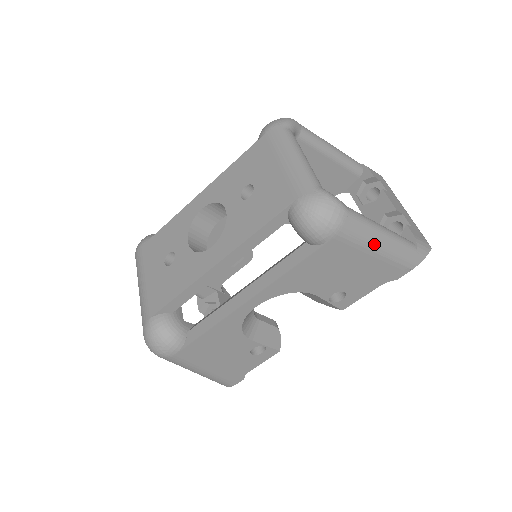
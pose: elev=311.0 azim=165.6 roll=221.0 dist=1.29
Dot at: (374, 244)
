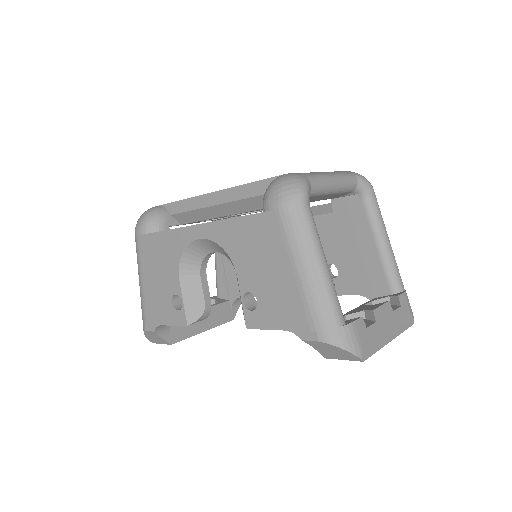
Dot at: (302, 259)
